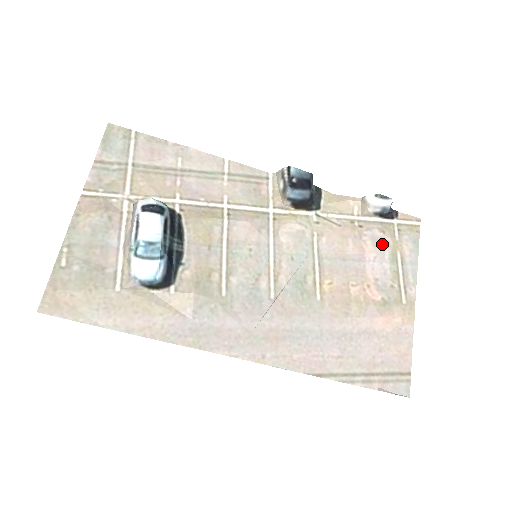
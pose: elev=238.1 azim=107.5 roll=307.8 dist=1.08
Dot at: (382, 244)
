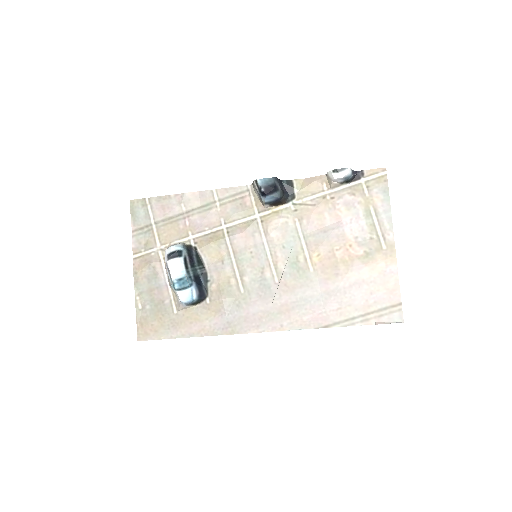
Dot at: (355, 206)
